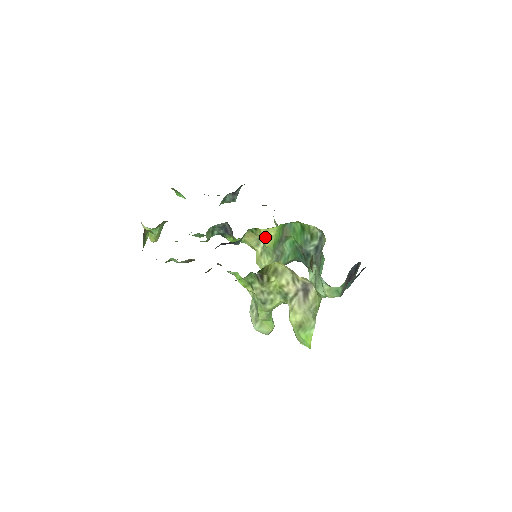
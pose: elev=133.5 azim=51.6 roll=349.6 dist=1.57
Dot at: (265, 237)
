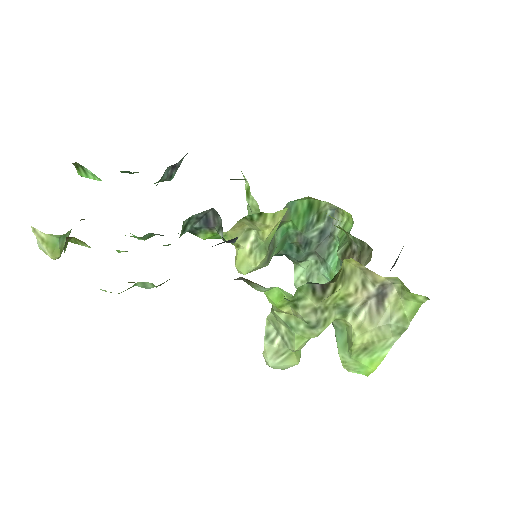
Dot at: (269, 225)
